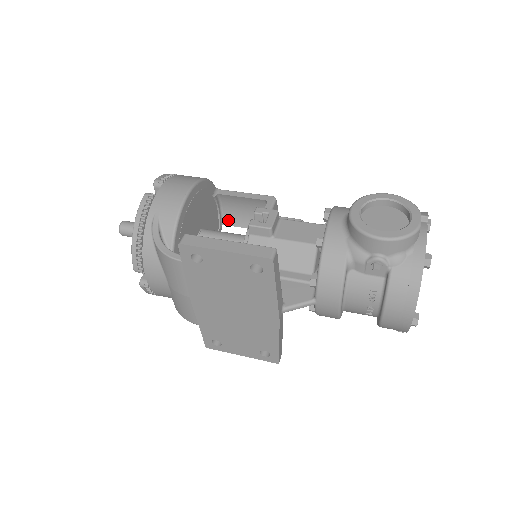
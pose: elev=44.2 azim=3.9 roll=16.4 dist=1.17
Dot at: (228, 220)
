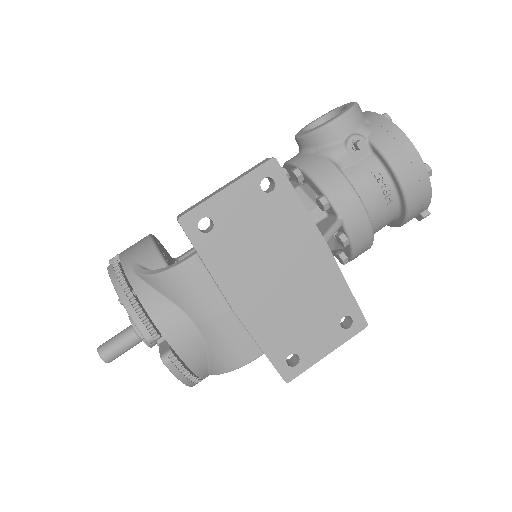
Dot at: occluded
